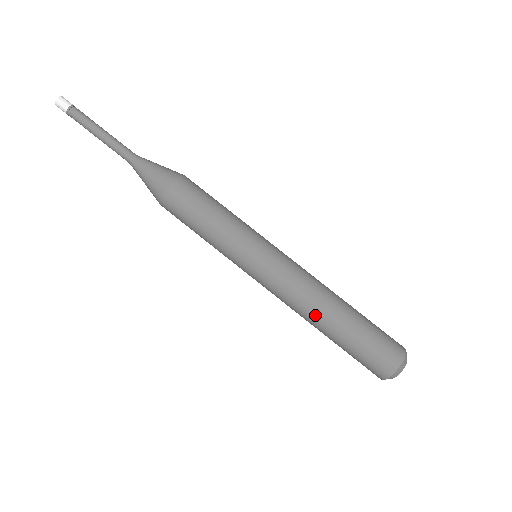
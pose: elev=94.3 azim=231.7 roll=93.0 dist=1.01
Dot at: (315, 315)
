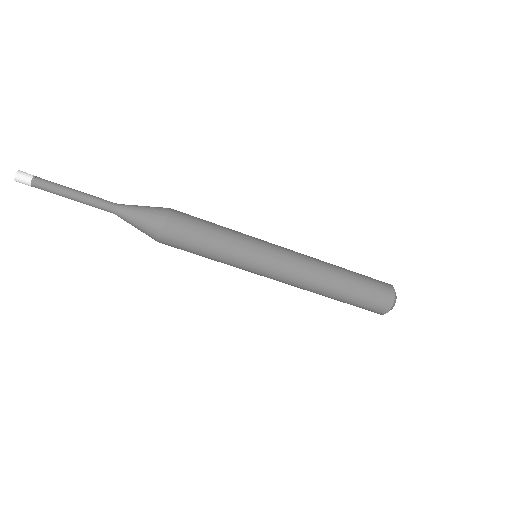
Dot at: occluded
